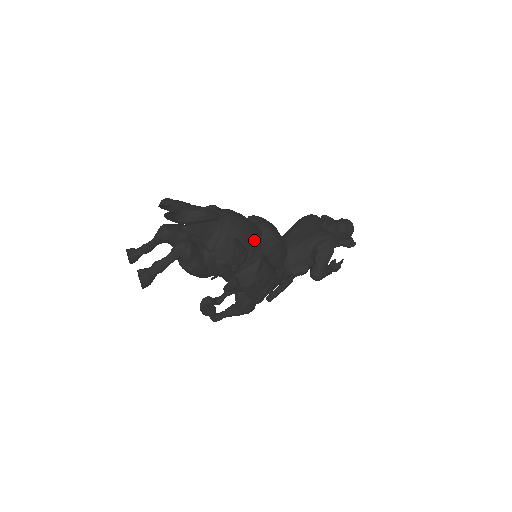
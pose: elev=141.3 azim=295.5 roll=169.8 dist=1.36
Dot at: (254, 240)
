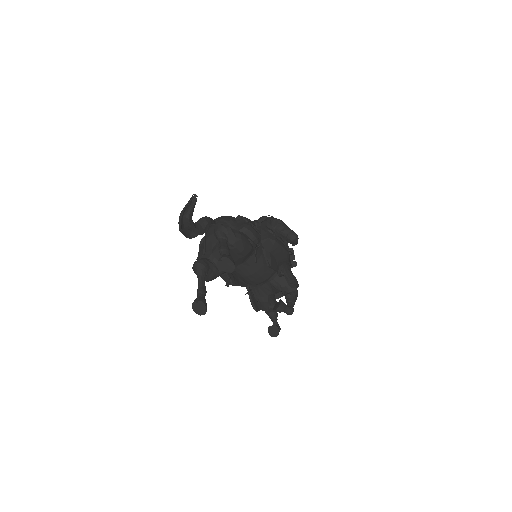
Dot at: occluded
